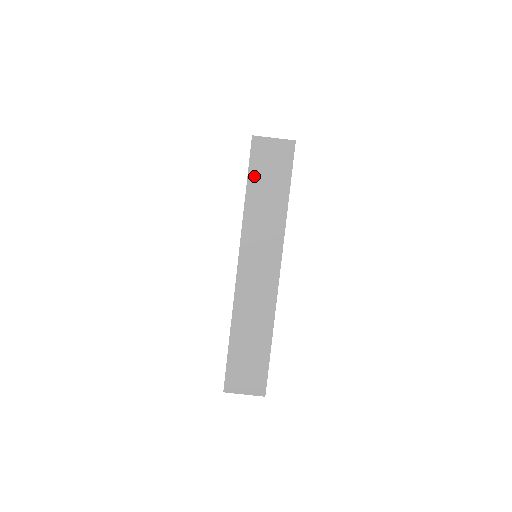
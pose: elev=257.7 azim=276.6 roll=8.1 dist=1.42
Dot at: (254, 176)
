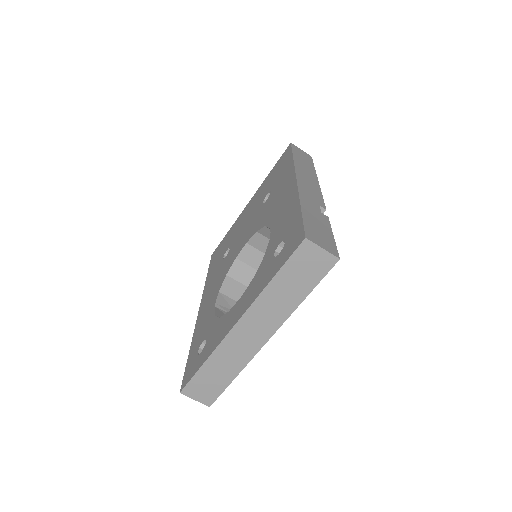
Dot at: (288, 269)
